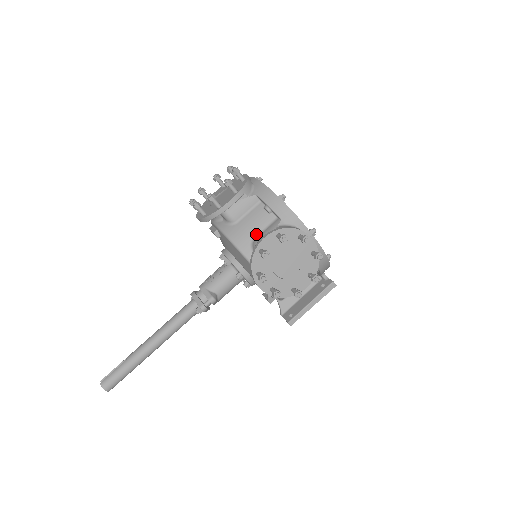
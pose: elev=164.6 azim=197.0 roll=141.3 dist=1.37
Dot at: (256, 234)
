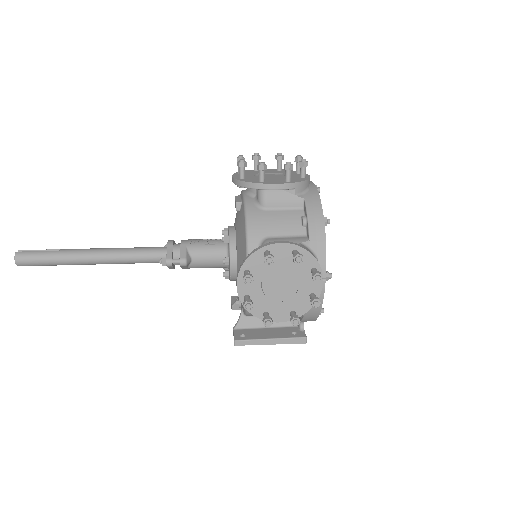
Dot at: (275, 234)
